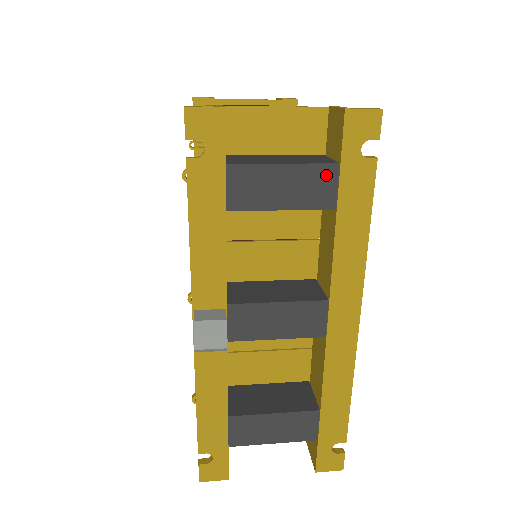
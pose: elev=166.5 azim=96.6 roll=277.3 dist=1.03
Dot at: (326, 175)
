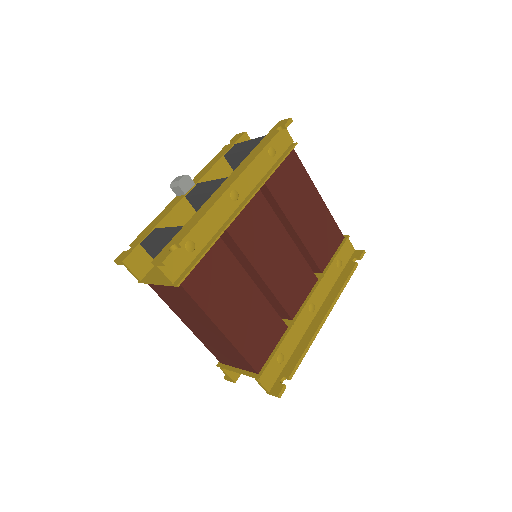
Dot at: (261, 139)
